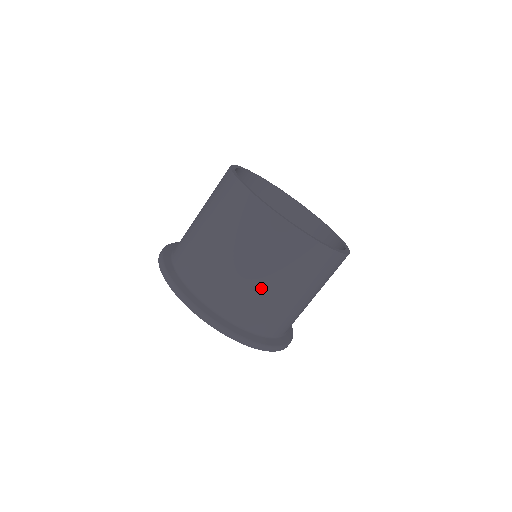
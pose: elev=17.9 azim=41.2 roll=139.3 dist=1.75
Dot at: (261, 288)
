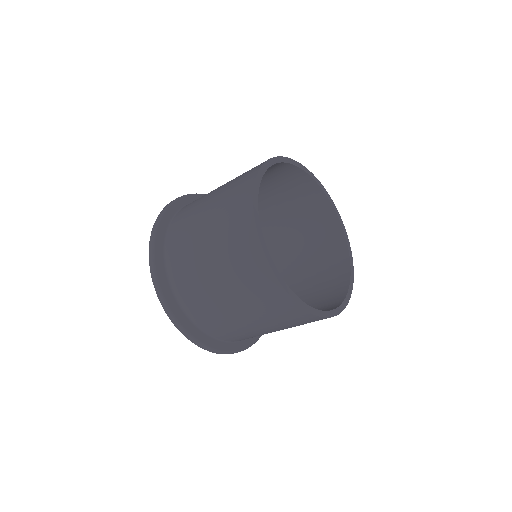
Dot at: (222, 305)
